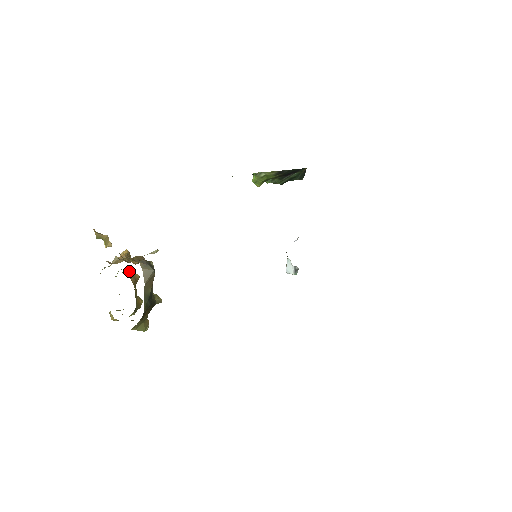
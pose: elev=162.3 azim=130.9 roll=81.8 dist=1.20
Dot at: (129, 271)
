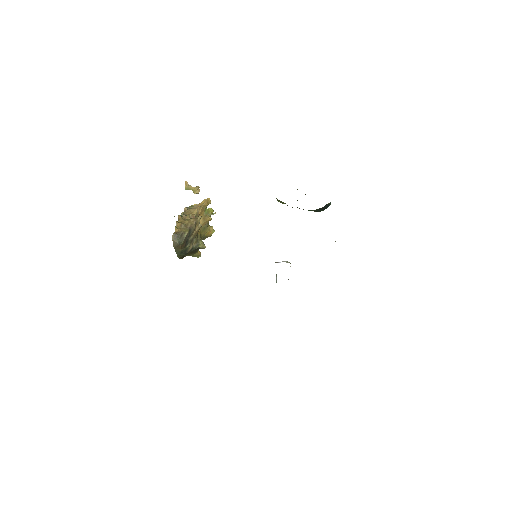
Dot at: occluded
